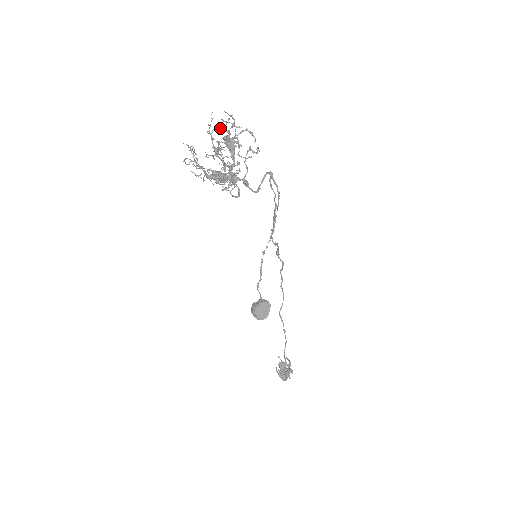
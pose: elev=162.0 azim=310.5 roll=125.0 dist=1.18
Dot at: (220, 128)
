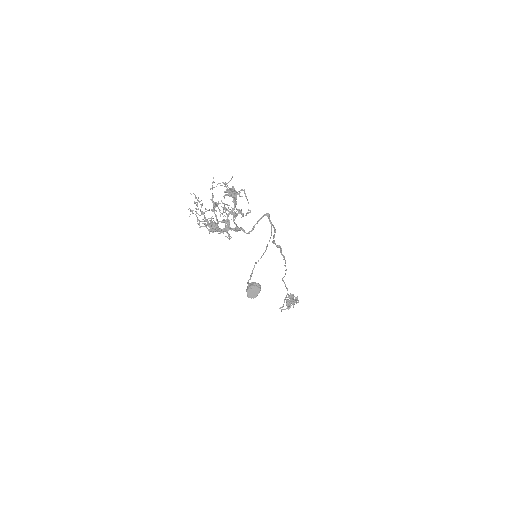
Dot at: occluded
